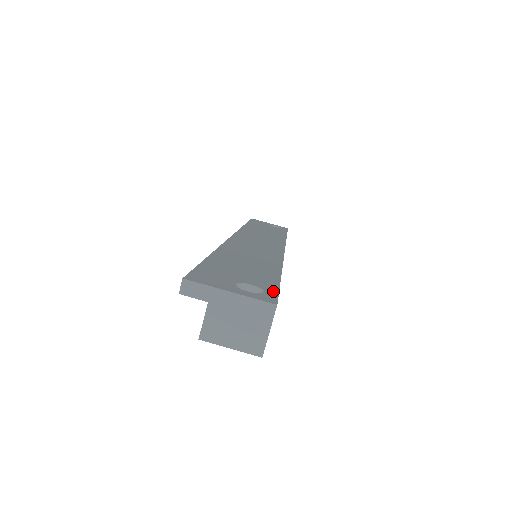
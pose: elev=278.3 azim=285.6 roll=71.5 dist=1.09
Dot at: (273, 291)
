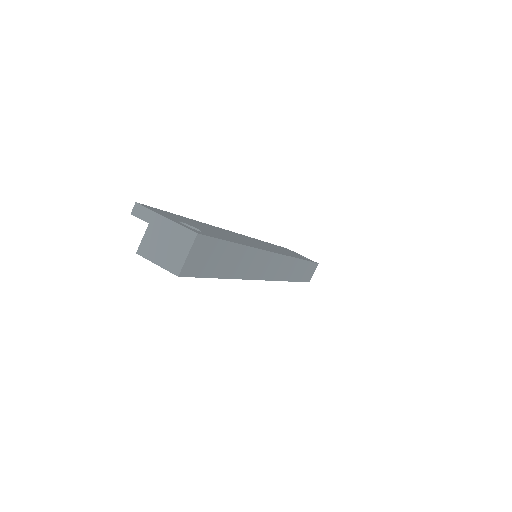
Dot at: (210, 235)
